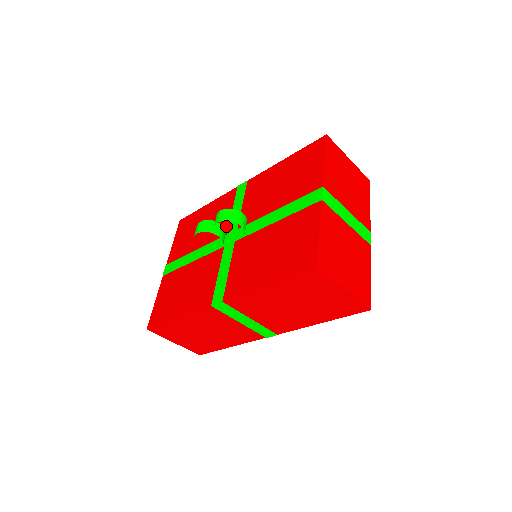
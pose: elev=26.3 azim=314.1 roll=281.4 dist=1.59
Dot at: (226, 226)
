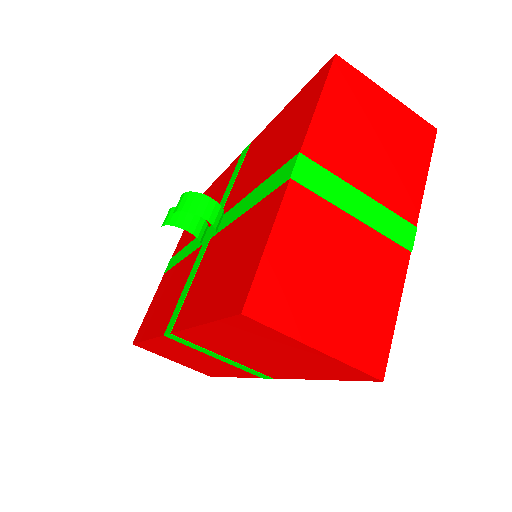
Dot at: occluded
